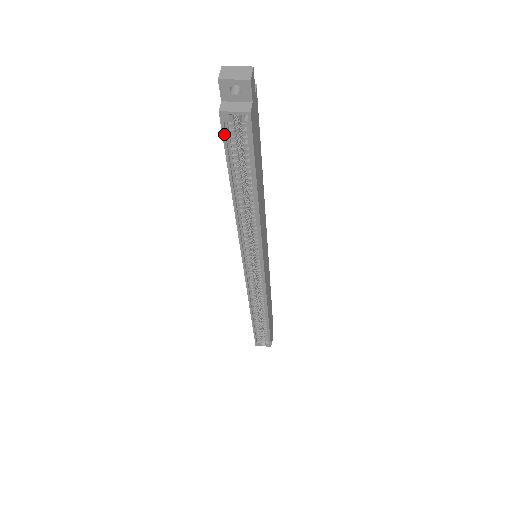
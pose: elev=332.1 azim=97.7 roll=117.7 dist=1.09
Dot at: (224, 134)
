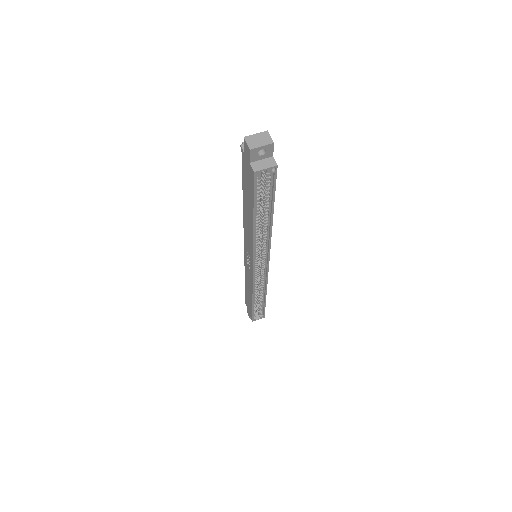
Dot at: (255, 185)
